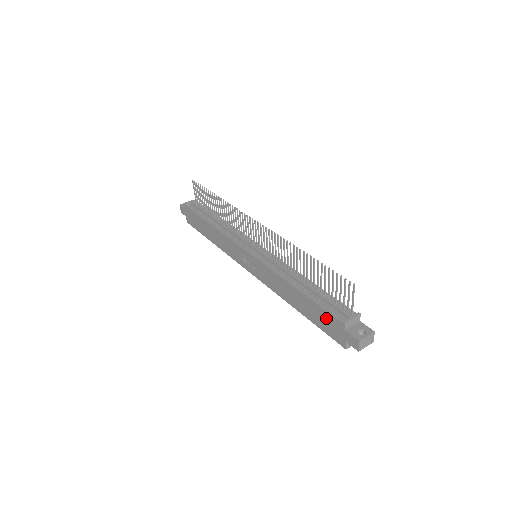
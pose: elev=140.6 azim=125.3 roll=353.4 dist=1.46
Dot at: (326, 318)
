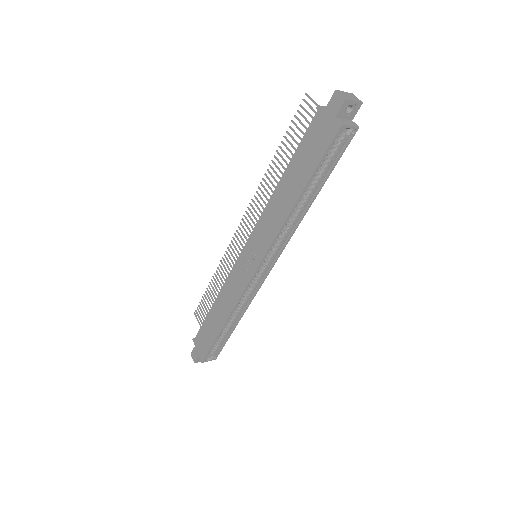
Dot at: (310, 141)
